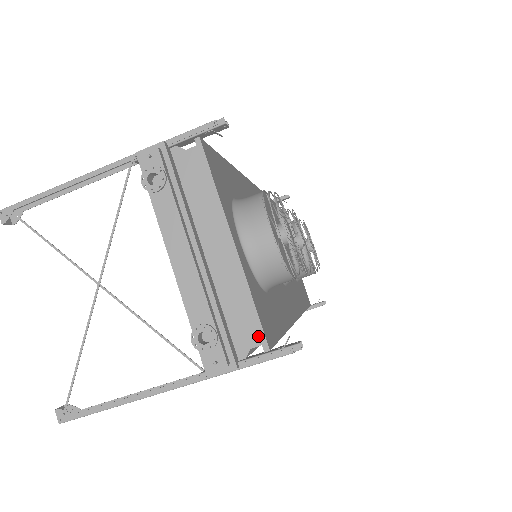
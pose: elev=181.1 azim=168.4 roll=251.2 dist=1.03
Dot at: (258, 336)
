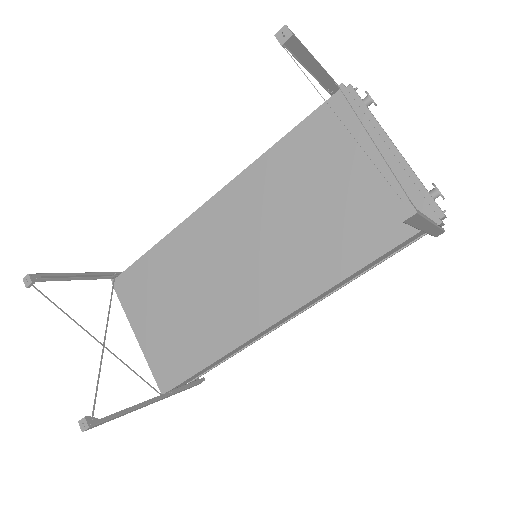
Dot at: occluded
